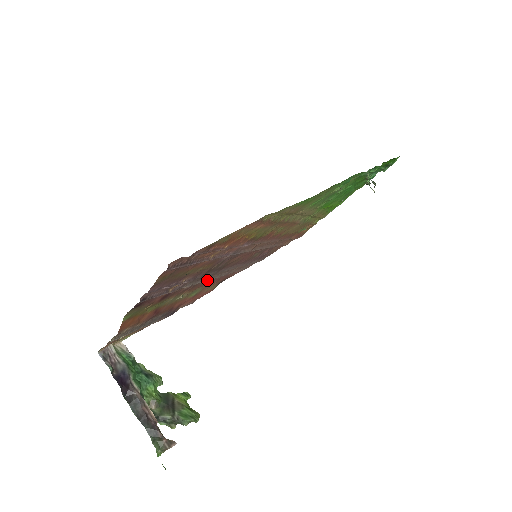
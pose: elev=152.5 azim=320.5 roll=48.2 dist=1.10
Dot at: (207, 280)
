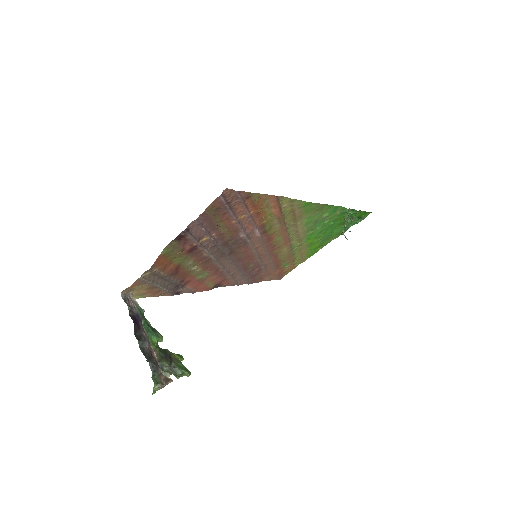
Dot at: (217, 262)
